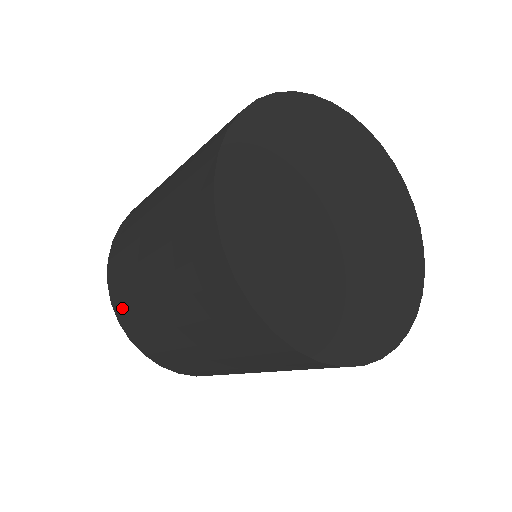
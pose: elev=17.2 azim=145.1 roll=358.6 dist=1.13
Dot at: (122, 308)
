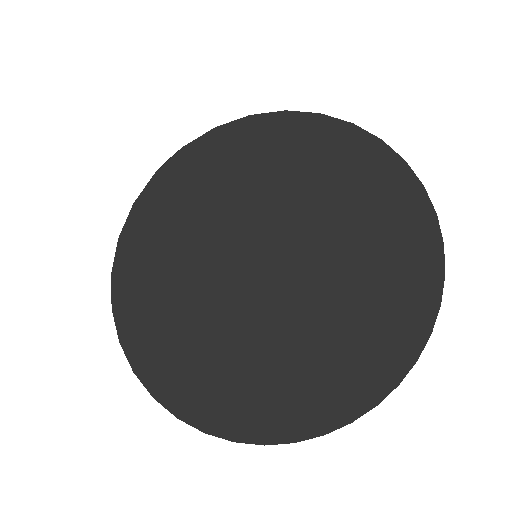
Dot at: occluded
